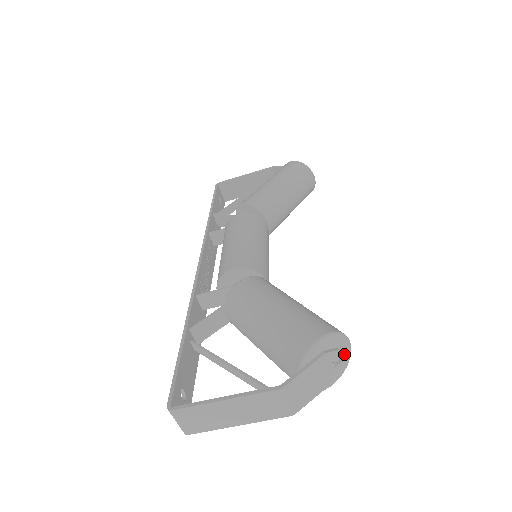
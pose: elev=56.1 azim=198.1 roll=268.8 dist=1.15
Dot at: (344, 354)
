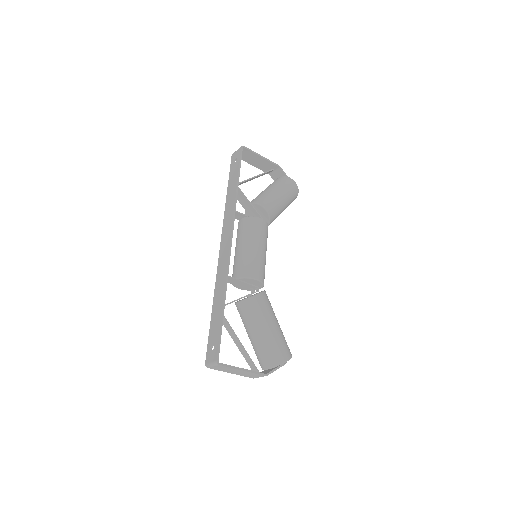
Dot at: occluded
